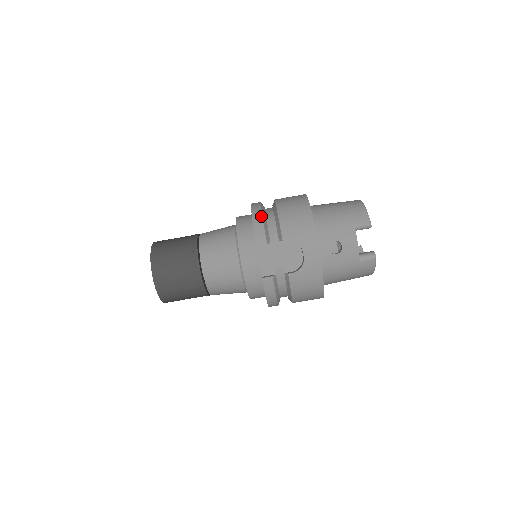
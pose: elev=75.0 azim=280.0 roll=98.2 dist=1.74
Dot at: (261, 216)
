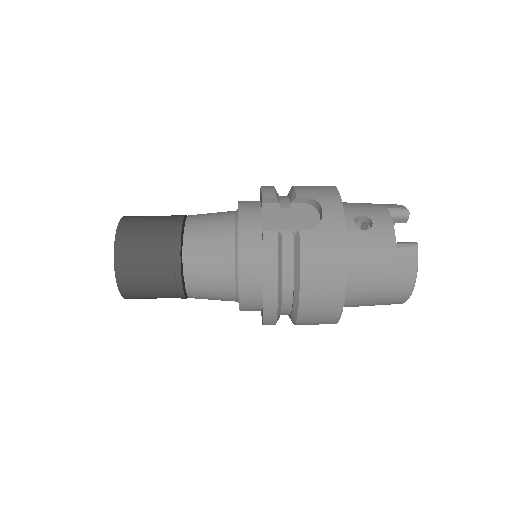
Dot at: occluded
